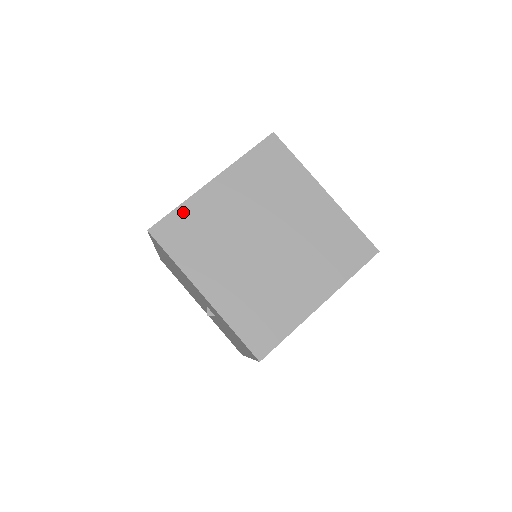
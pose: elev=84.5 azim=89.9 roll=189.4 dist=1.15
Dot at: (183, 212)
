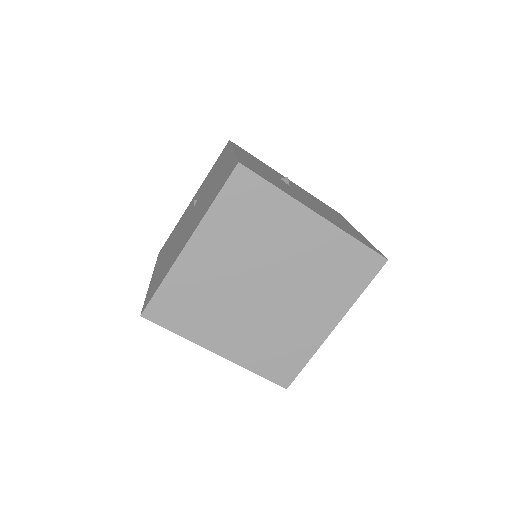
Dot at: (169, 287)
